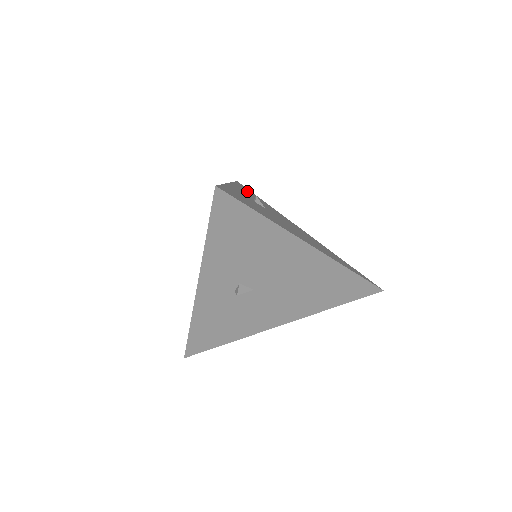
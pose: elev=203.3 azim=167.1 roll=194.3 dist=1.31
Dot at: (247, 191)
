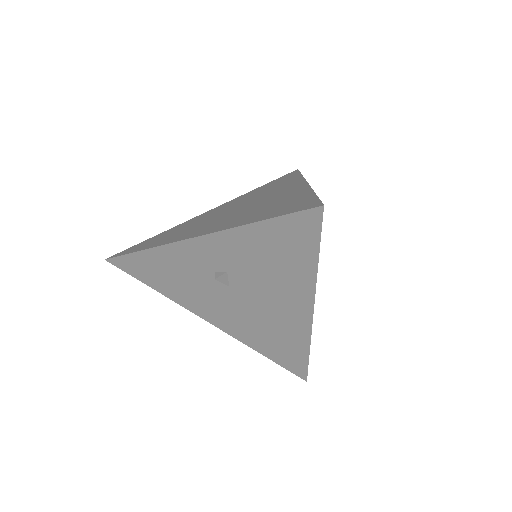
Dot at: occluded
